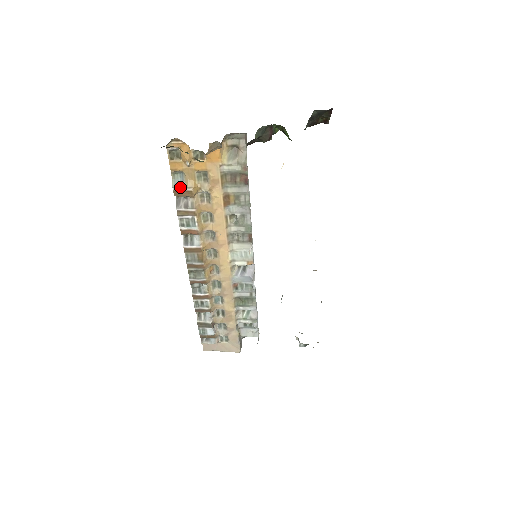
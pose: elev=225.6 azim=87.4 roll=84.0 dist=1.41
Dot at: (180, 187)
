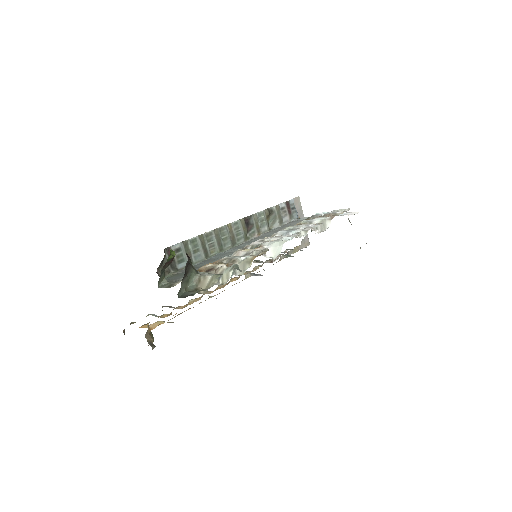
Dot at: occluded
